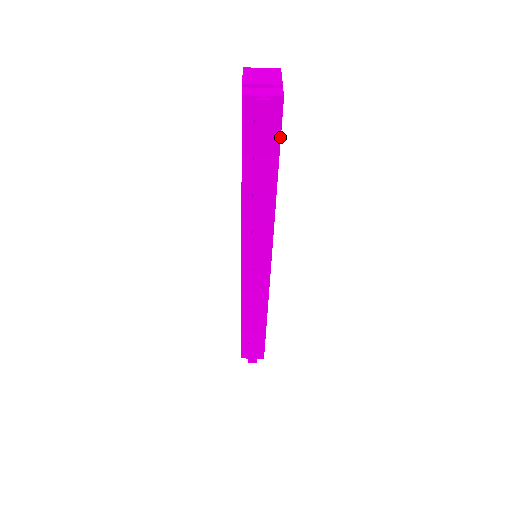
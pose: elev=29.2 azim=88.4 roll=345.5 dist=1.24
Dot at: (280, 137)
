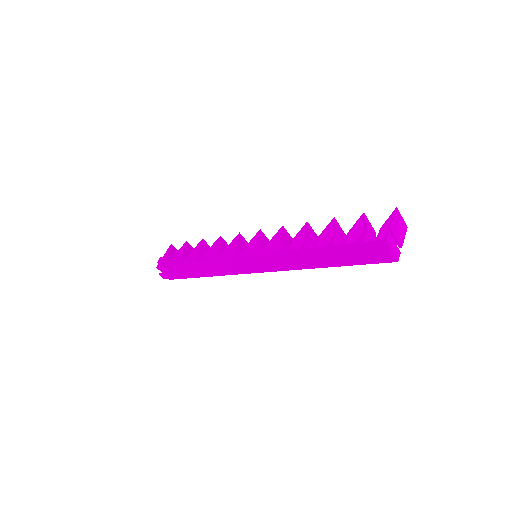
Dot at: occluded
